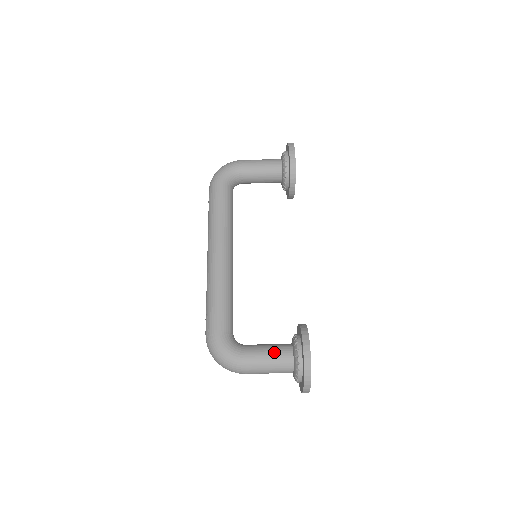
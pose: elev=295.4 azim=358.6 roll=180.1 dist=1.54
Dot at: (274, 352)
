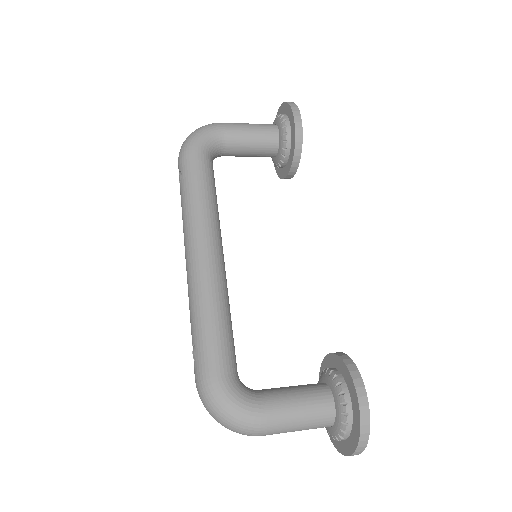
Dot at: (306, 399)
